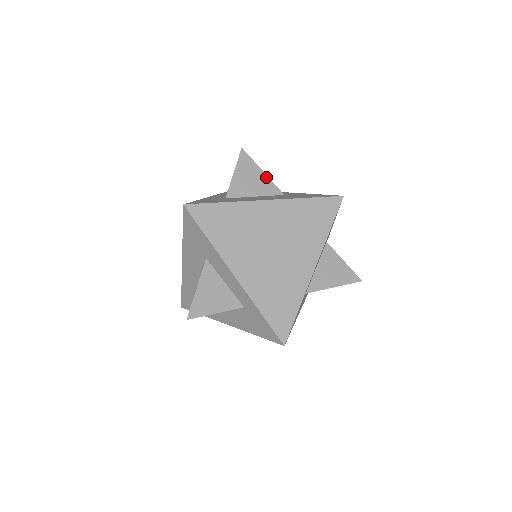
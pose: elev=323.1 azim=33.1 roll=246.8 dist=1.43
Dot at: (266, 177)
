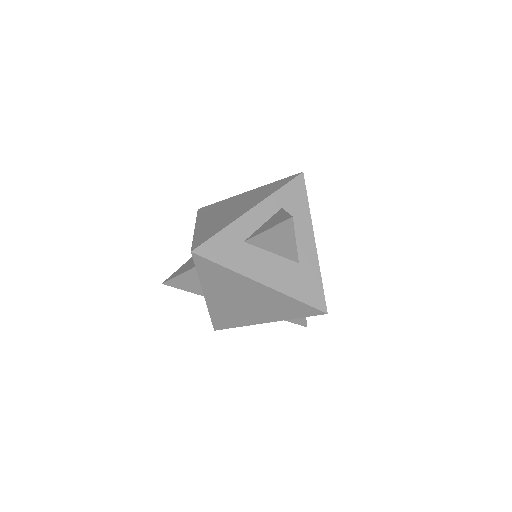
Dot at: (295, 246)
